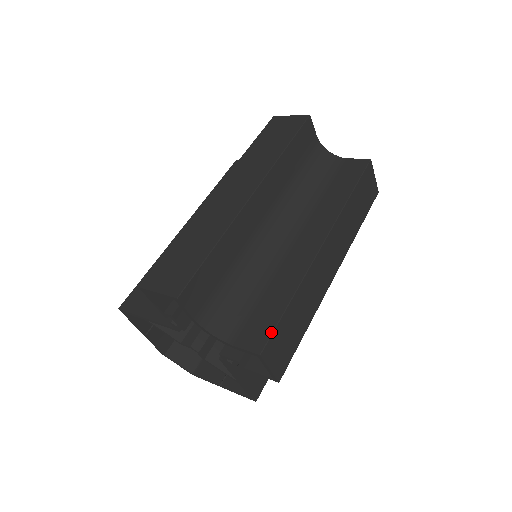
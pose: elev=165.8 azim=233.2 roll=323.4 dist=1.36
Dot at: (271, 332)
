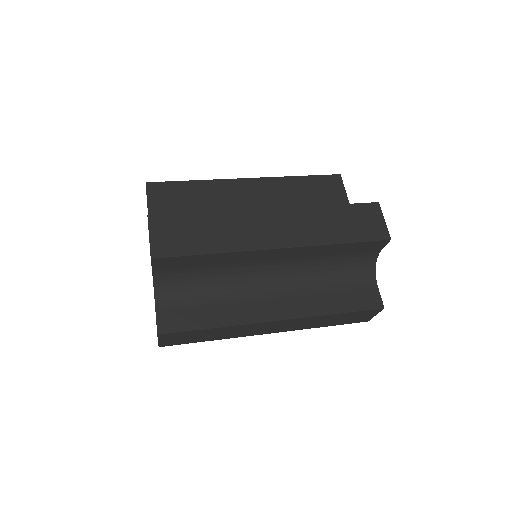
Dot at: (179, 330)
